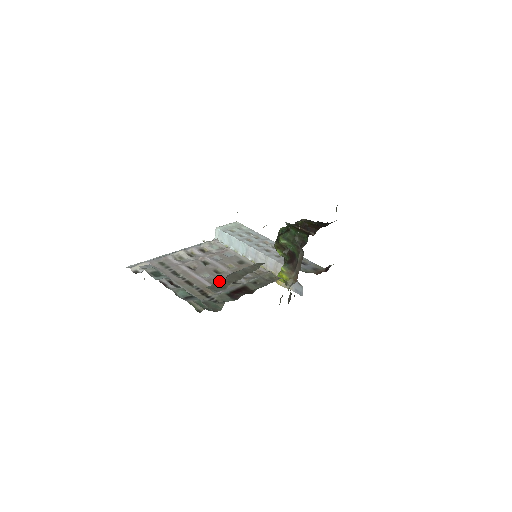
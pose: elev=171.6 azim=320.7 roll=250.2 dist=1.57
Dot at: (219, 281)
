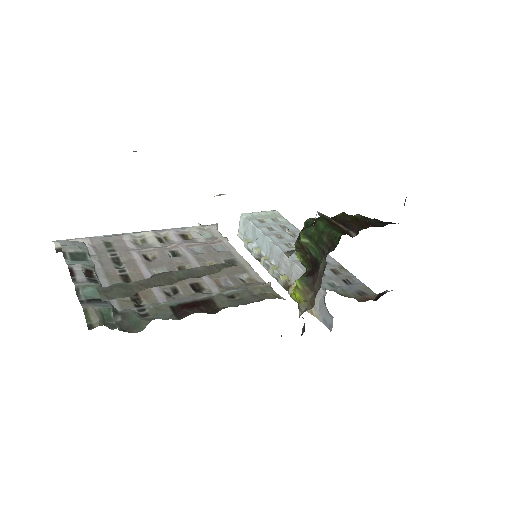
Dot at: (175, 284)
